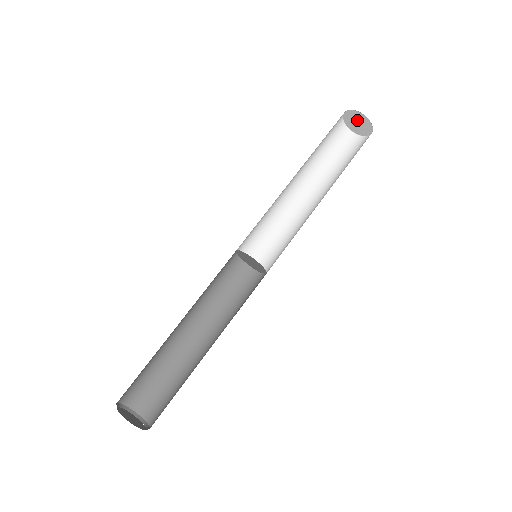
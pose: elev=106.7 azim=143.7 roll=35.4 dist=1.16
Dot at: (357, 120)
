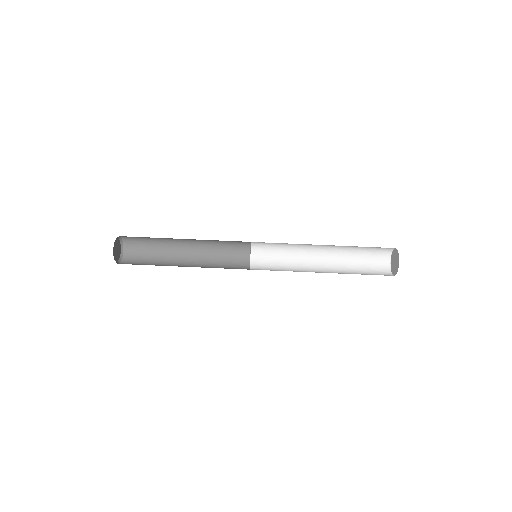
Dot at: (396, 261)
